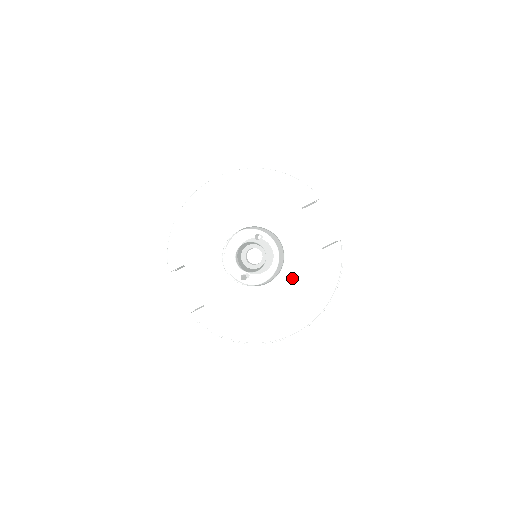
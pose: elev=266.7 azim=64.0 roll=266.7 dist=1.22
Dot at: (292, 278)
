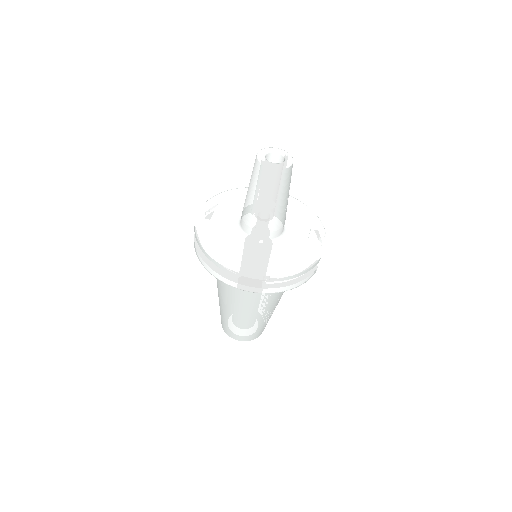
Dot at: (274, 250)
